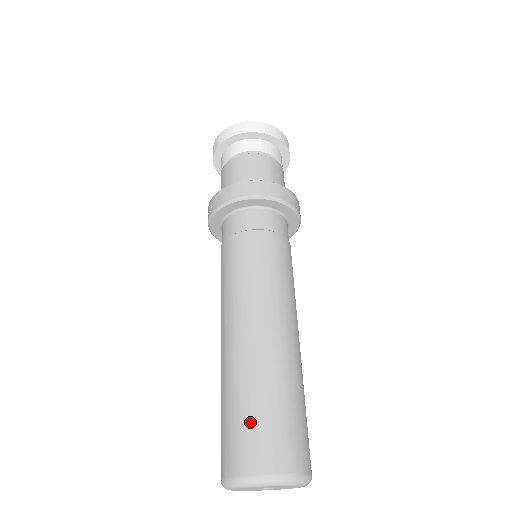
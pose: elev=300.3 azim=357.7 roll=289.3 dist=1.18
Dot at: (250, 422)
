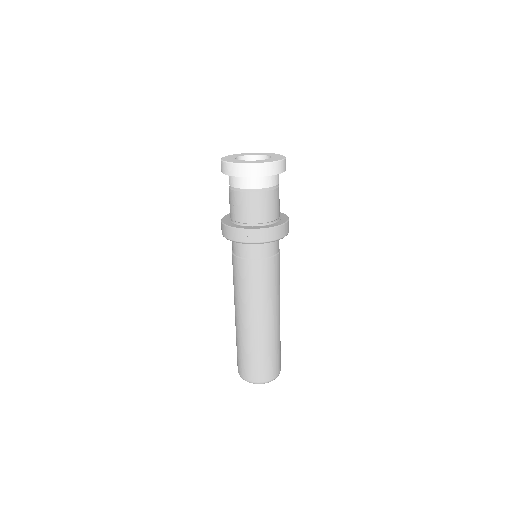
Dot at: (273, 360)
